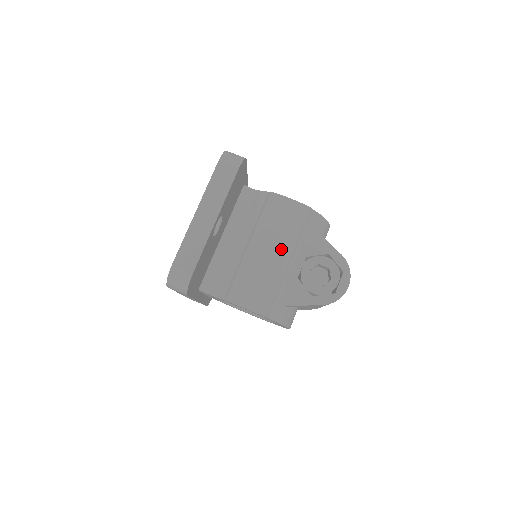
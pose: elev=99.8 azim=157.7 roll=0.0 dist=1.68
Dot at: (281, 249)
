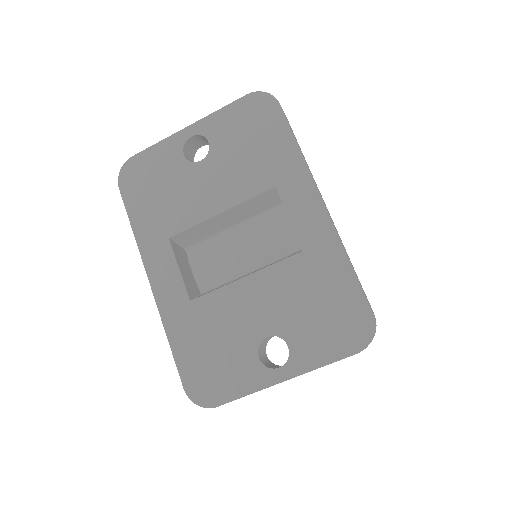
Dot at: occluded
